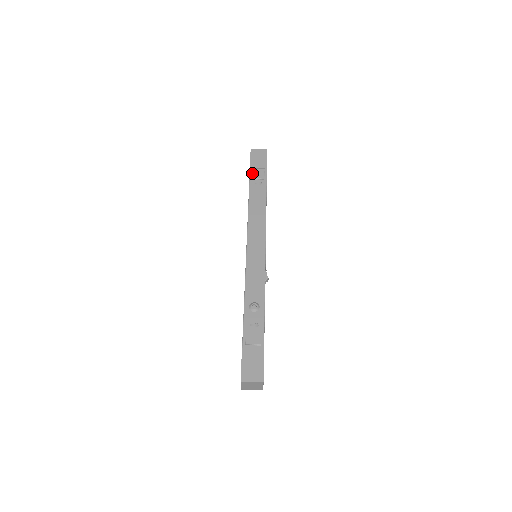
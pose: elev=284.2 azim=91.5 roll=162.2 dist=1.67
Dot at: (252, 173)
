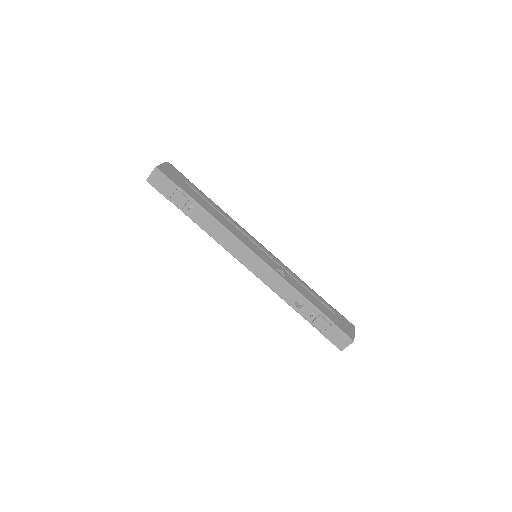
Dot at: (176, 204)
